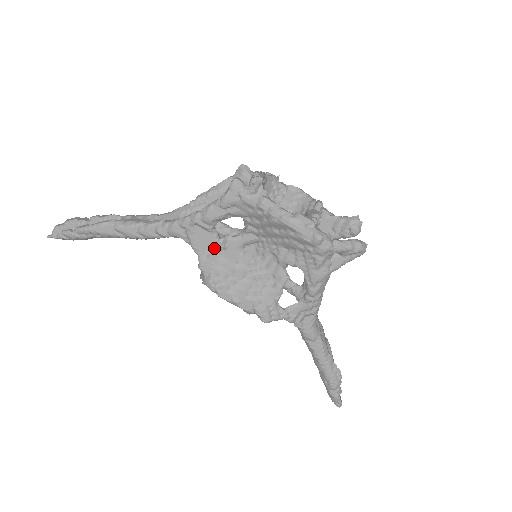
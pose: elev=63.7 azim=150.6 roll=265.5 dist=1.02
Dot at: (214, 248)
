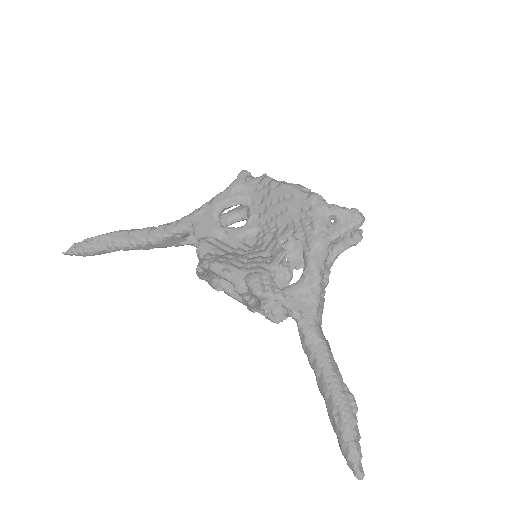
Dot at: (215, 235)
